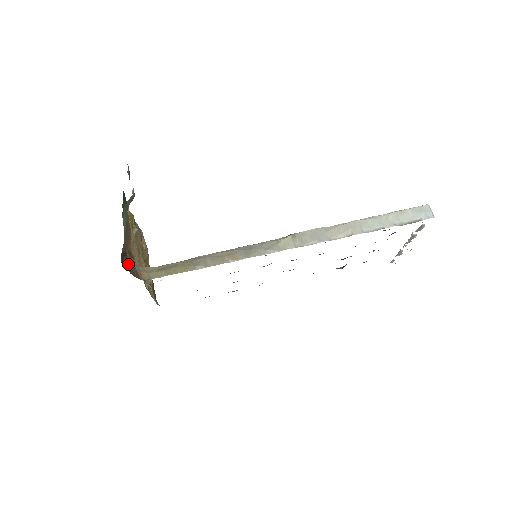
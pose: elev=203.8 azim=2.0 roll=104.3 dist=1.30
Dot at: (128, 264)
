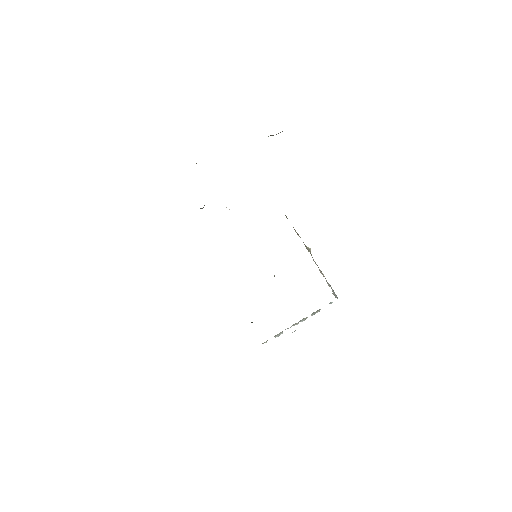
Dot at: occluded
